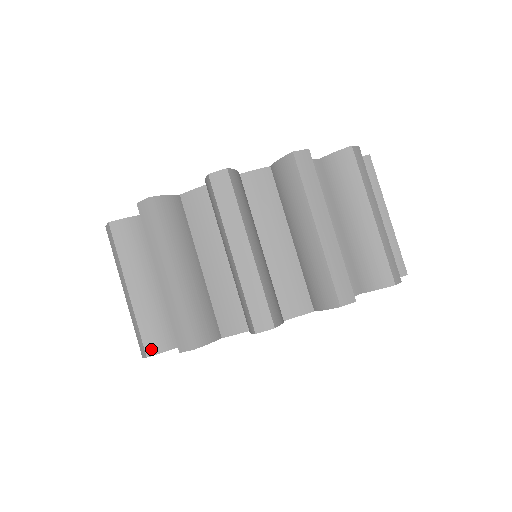
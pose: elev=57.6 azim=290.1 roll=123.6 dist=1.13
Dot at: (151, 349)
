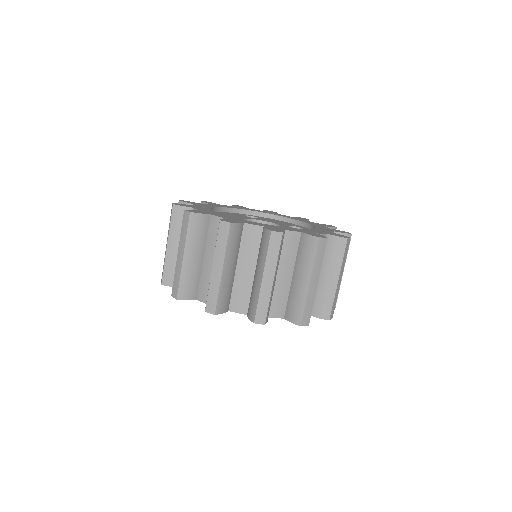
Dot at: (219, 310)
